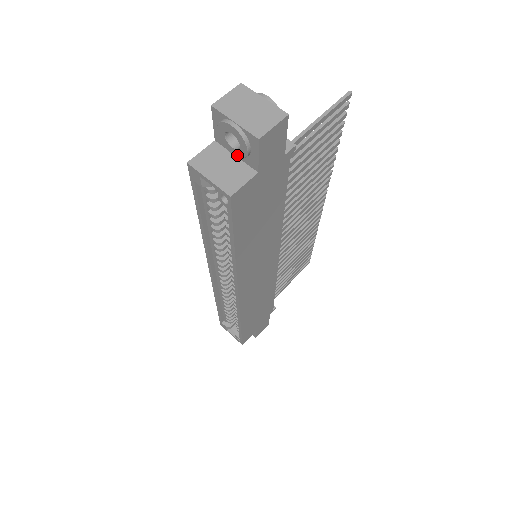
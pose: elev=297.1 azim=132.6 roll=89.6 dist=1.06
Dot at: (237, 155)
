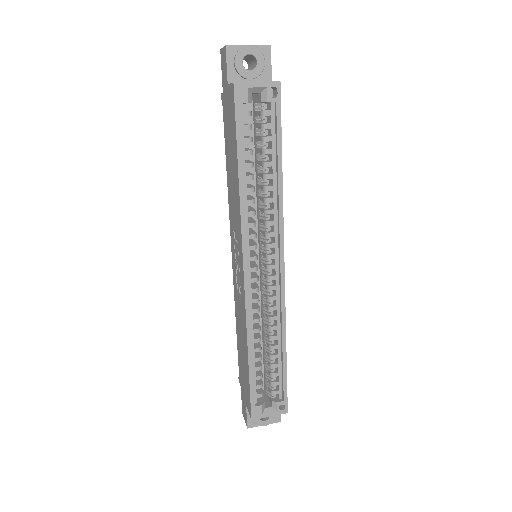
Dot at: (255, 75)
